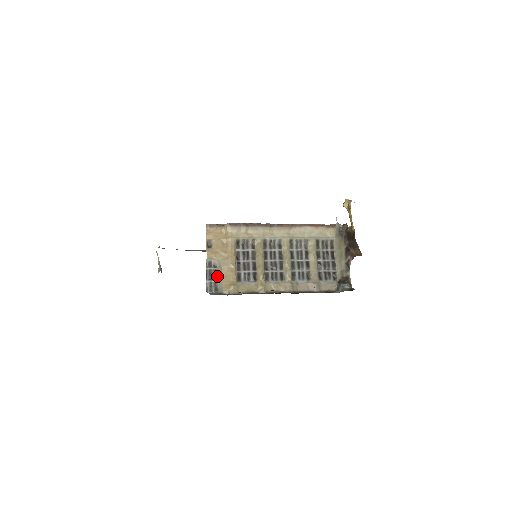
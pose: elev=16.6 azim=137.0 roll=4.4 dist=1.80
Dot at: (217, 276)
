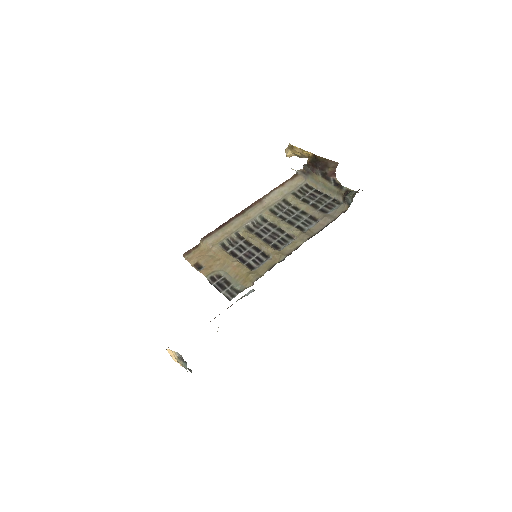
Dot at: (228, 282)
